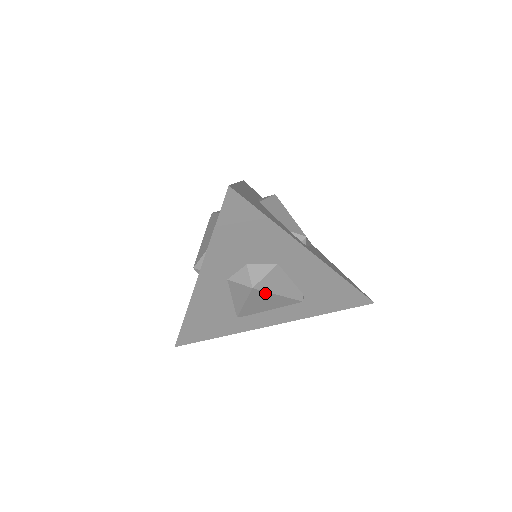
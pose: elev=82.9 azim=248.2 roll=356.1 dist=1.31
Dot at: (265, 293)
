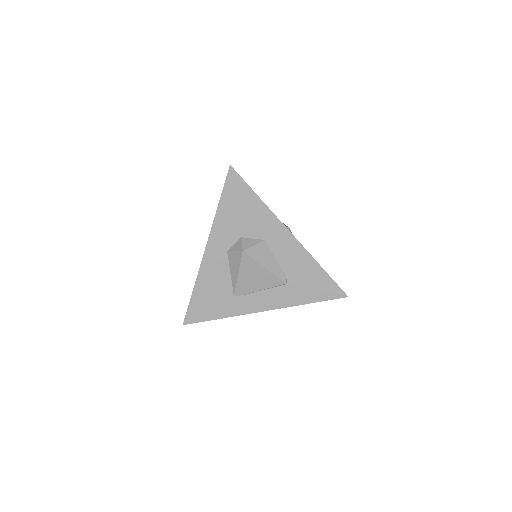
Dot at: (253, 261)
